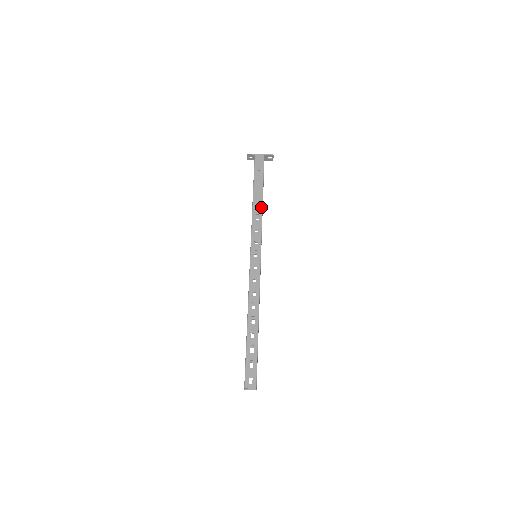
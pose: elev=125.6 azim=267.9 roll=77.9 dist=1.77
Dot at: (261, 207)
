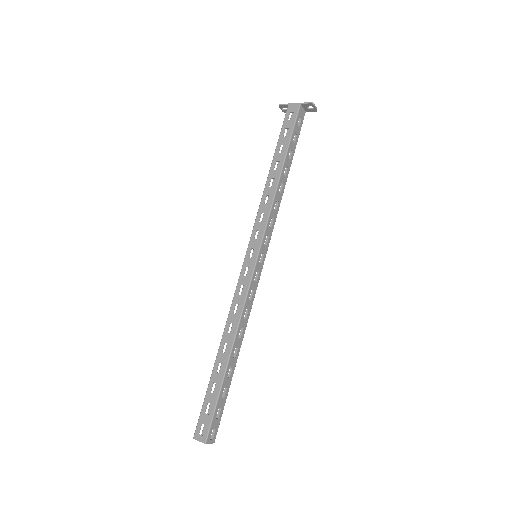
Dot at: (276, 185)
